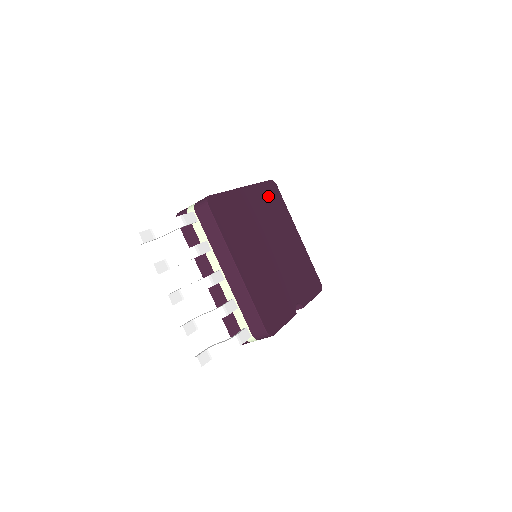
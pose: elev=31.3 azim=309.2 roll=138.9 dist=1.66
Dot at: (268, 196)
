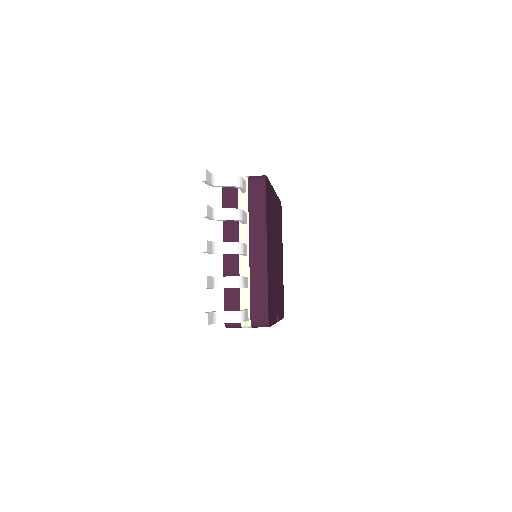
Dot at: (279, 212)
